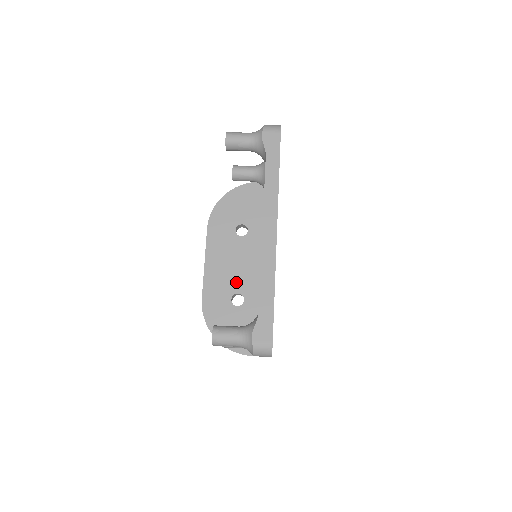
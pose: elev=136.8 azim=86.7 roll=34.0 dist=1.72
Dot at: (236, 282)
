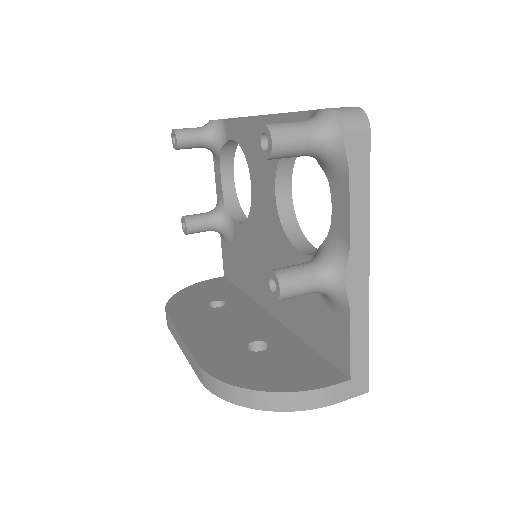
Dot at: (242, 335)
